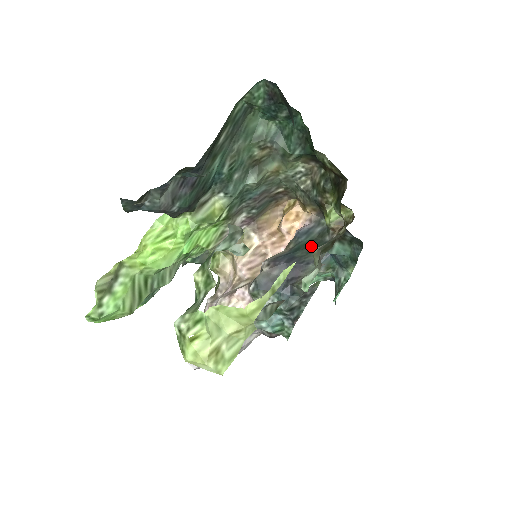
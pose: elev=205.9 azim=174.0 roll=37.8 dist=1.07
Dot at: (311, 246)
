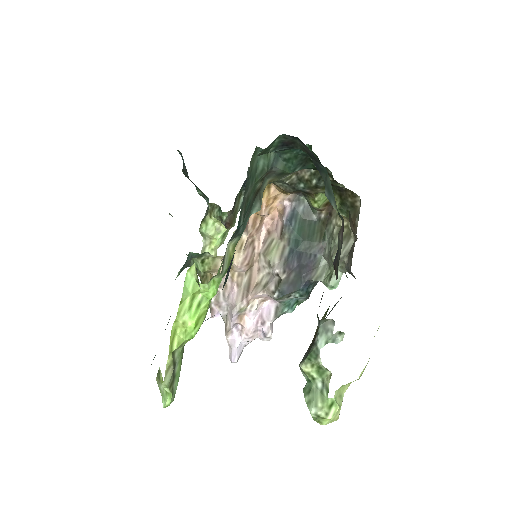
Dot at: (307, 234)
